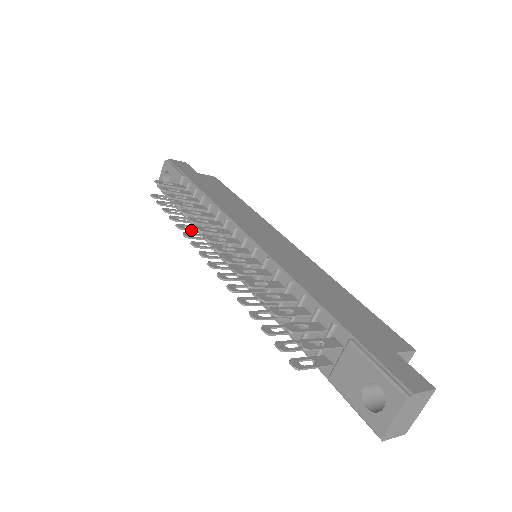
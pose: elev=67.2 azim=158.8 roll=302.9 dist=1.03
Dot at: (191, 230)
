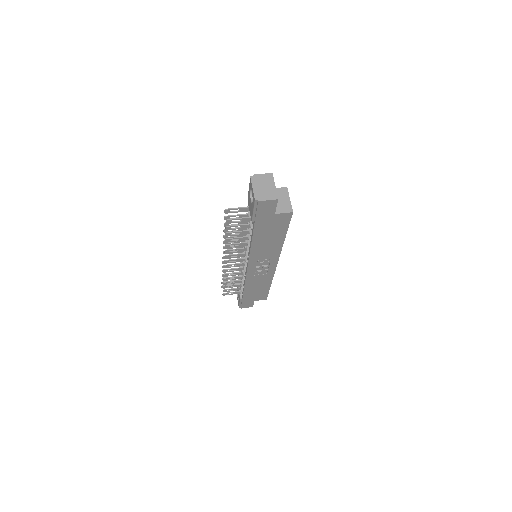
Dot at: occluded
